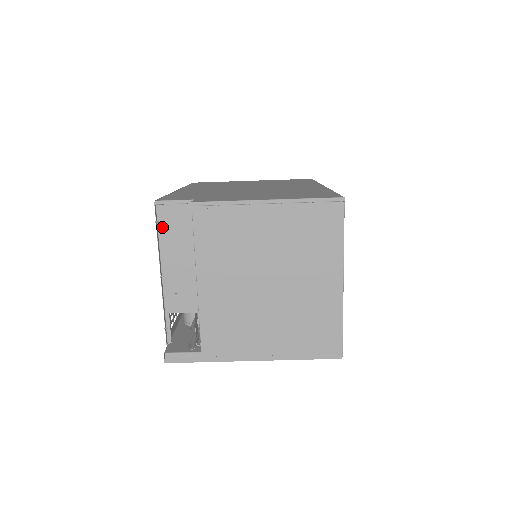
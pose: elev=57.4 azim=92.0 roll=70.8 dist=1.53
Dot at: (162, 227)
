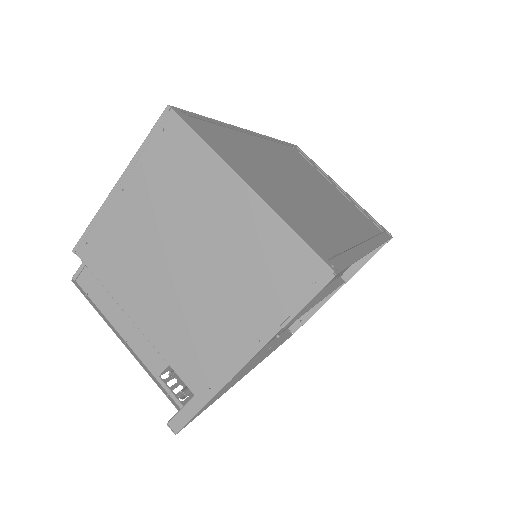
Dot at: (93, 296)
